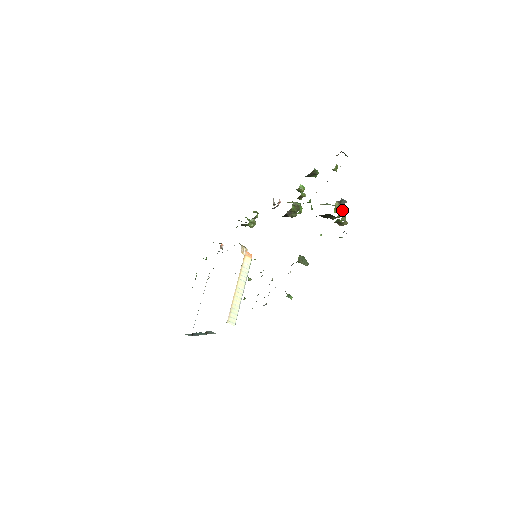
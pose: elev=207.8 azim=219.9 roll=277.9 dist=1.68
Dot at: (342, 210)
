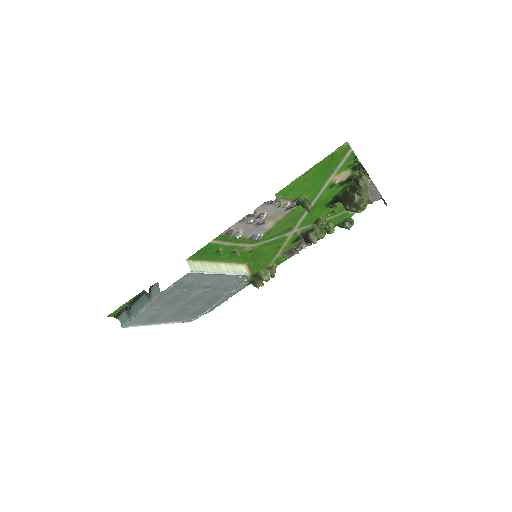
Dot at: (367, 188)
